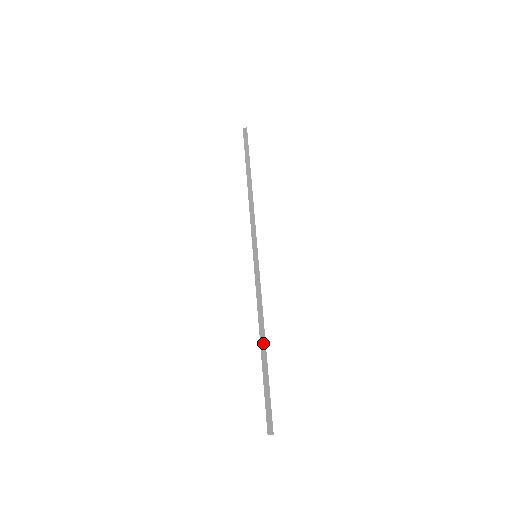
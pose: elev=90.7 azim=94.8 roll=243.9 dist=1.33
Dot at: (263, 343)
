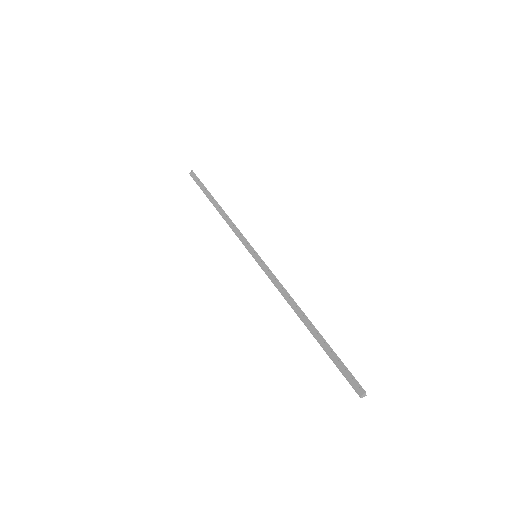
Dot at: (305, 320)
